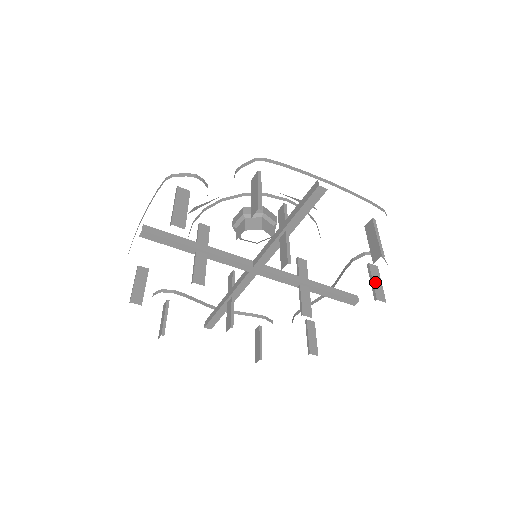
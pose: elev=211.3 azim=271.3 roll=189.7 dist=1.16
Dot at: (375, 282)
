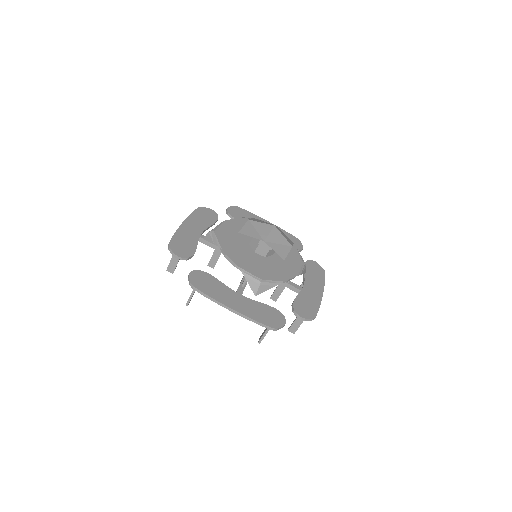
Dot at: occluded
